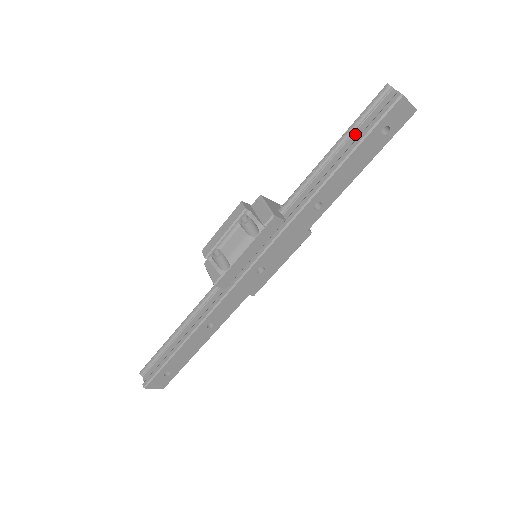
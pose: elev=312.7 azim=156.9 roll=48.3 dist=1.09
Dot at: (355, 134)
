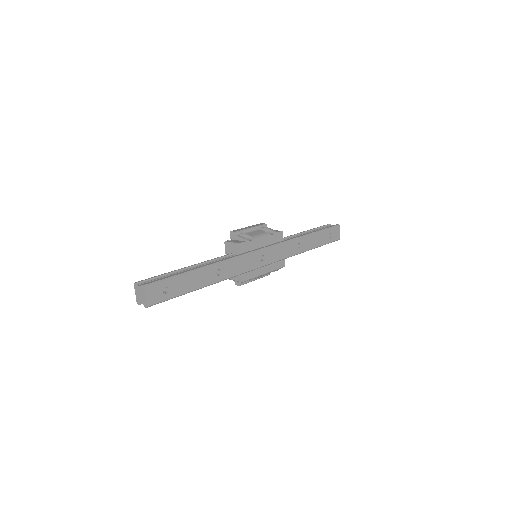
Dot at: occluded
